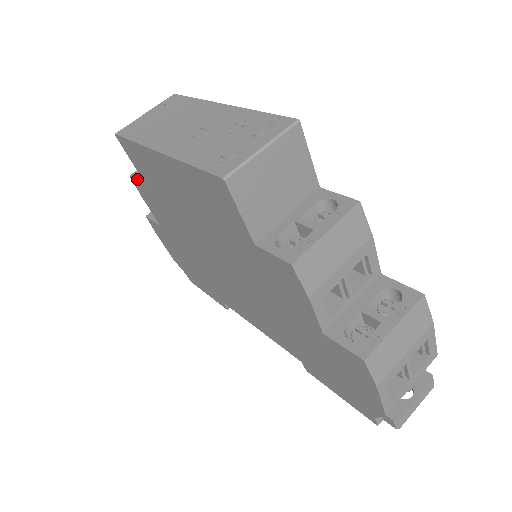
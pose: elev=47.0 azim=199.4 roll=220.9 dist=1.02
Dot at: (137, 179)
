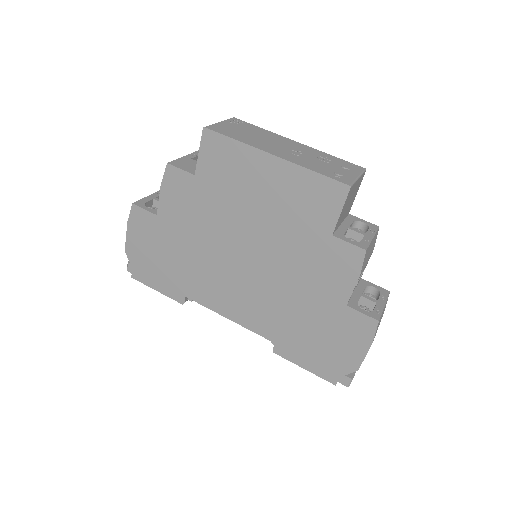
Dot at: (180, 168)
